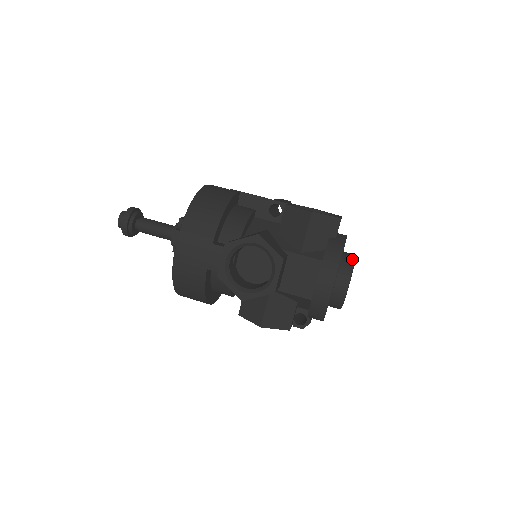
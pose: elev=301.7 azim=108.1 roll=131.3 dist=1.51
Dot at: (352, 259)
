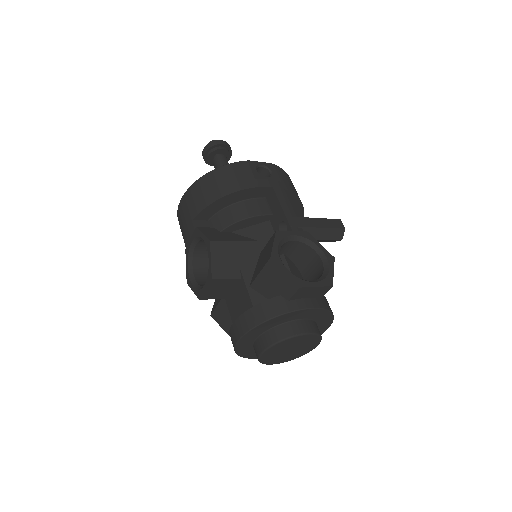
Dot at: (290, 333)
